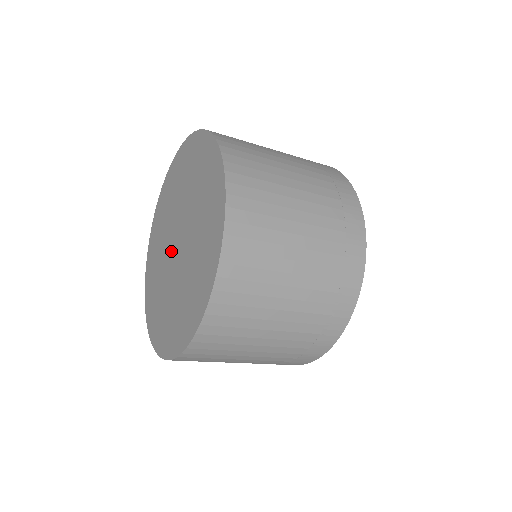
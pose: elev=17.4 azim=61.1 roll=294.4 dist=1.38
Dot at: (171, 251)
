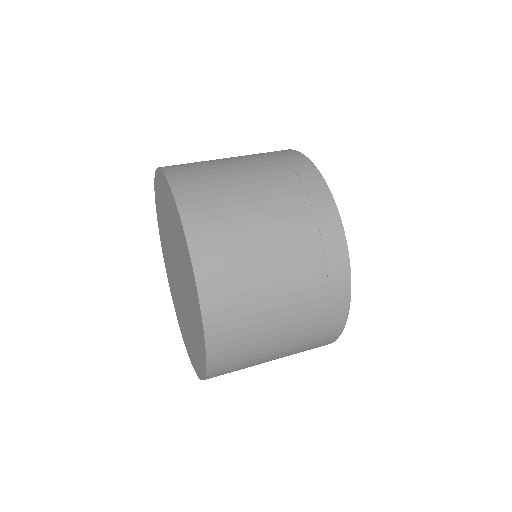
Dot at: (174, 272)
